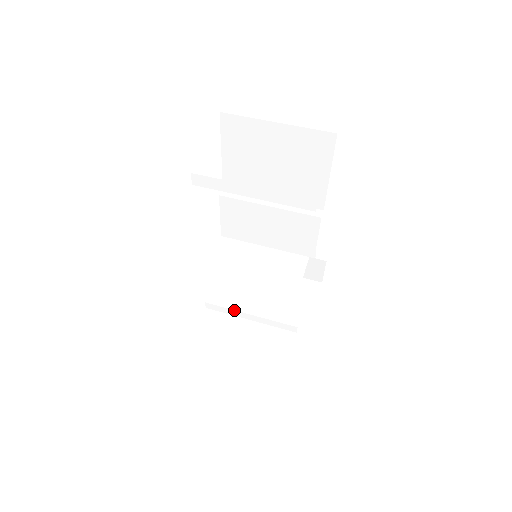
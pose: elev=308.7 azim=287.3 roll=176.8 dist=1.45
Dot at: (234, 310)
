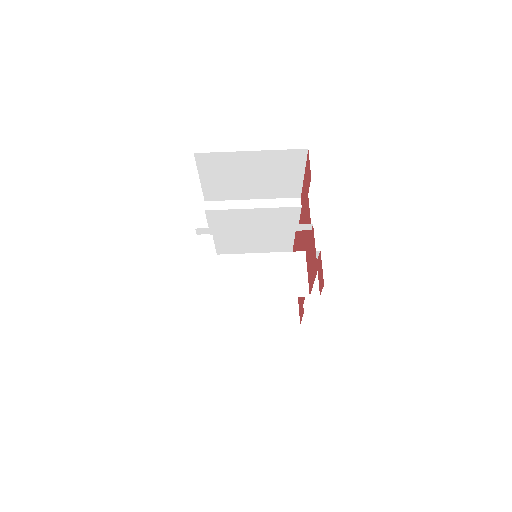
Dot at: occluded
